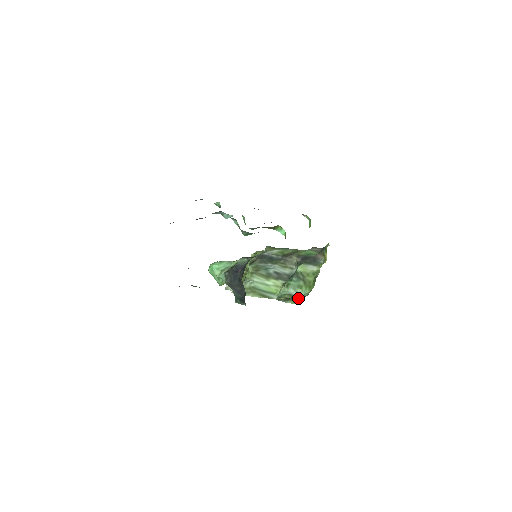
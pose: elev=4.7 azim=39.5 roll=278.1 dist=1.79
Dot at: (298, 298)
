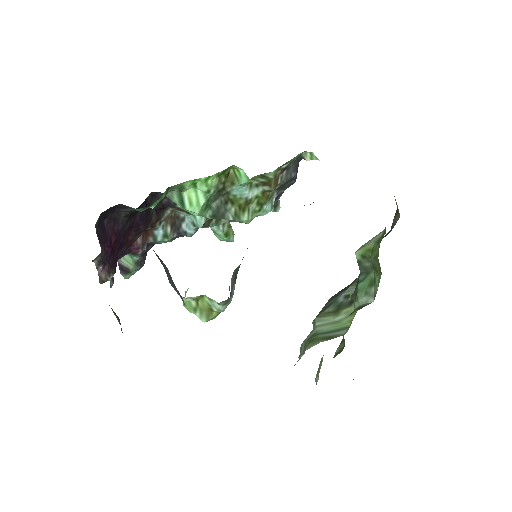
Dot at: occluded
